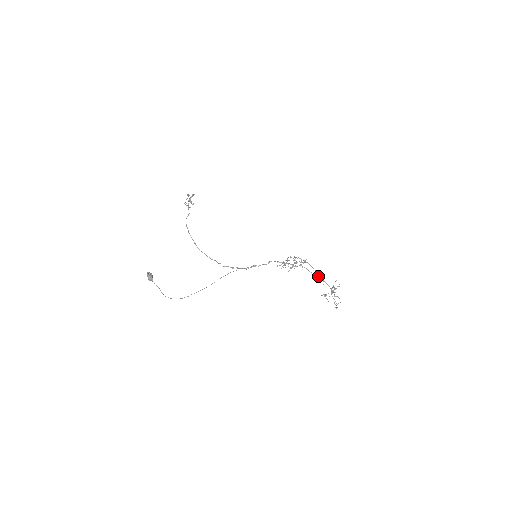
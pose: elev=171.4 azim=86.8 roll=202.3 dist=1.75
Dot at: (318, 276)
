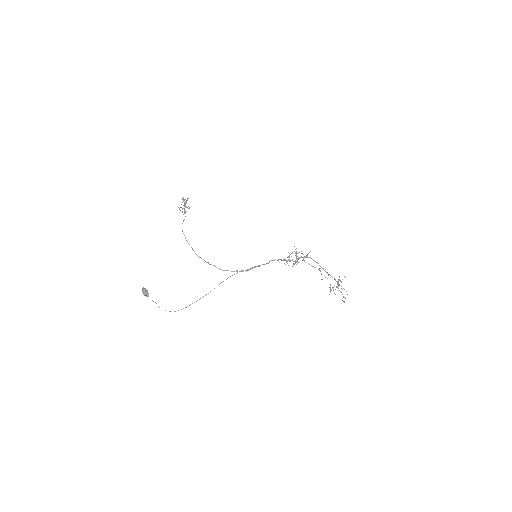
Dot at: occluded
